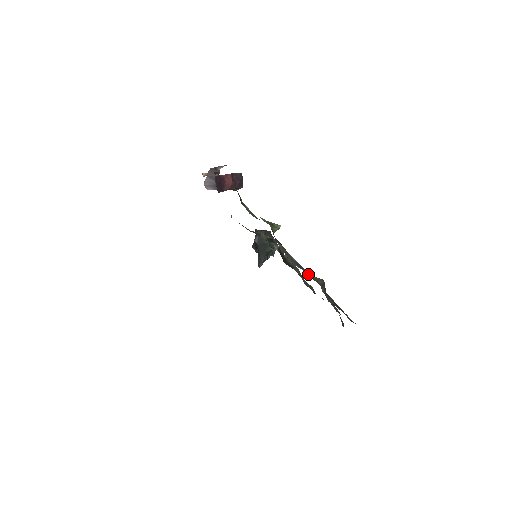
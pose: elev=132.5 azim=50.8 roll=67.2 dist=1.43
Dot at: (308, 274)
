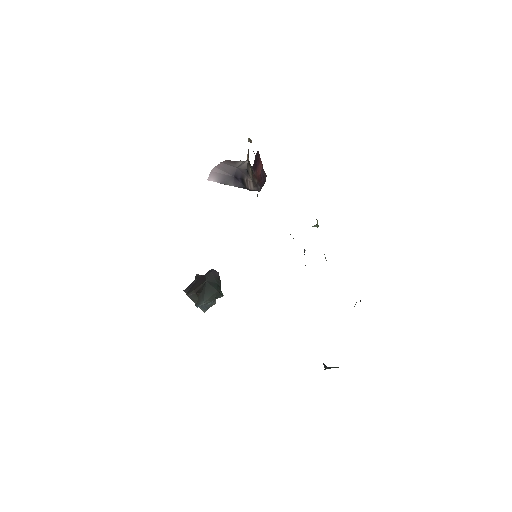
Dot at: occluded
